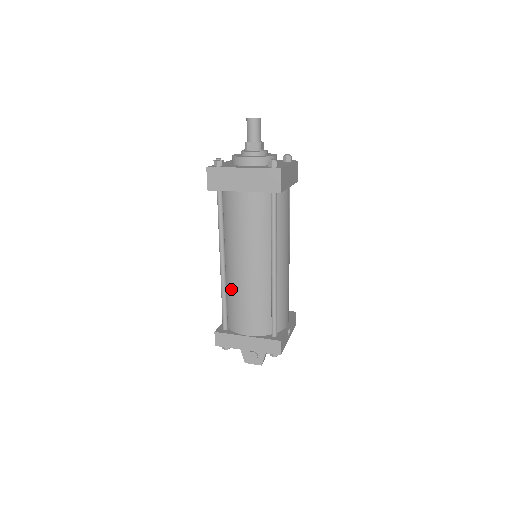
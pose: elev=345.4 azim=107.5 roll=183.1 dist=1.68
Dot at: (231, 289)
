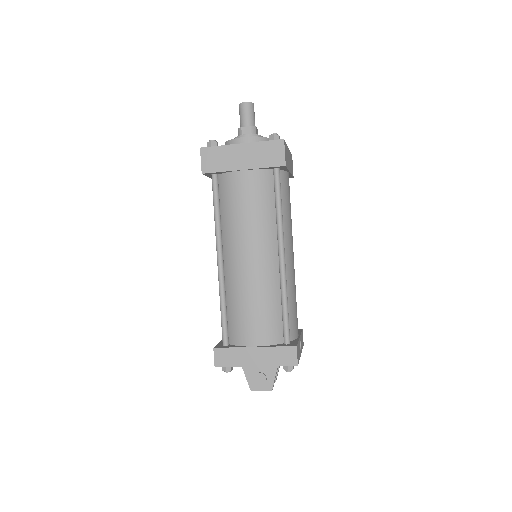
Dot at: (232, 291)
